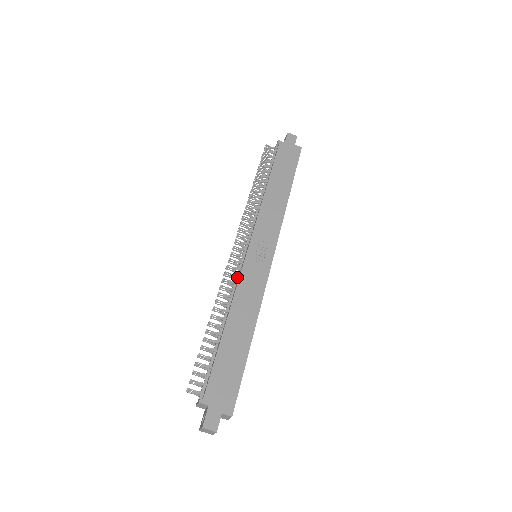
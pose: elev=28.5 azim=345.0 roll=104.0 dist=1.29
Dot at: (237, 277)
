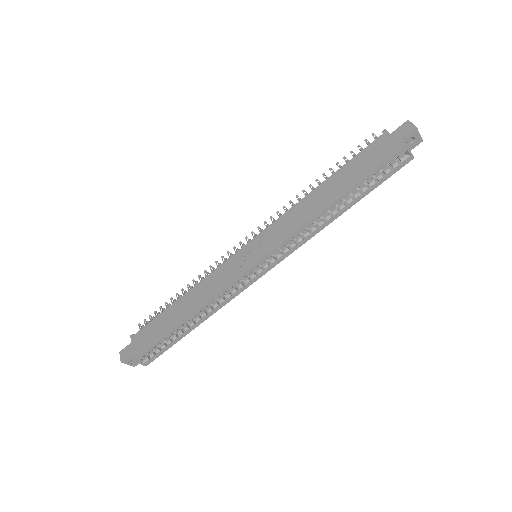
Dot at: occluded
